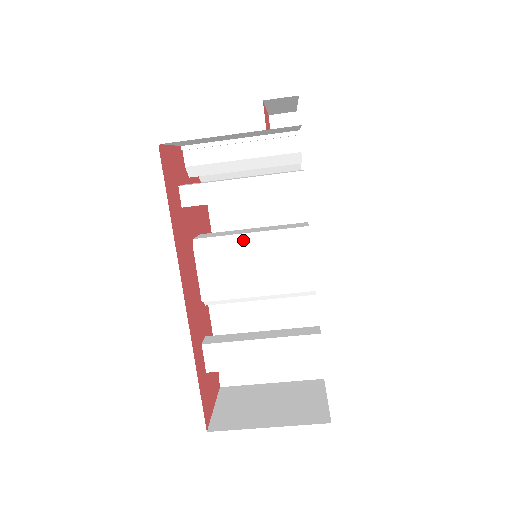
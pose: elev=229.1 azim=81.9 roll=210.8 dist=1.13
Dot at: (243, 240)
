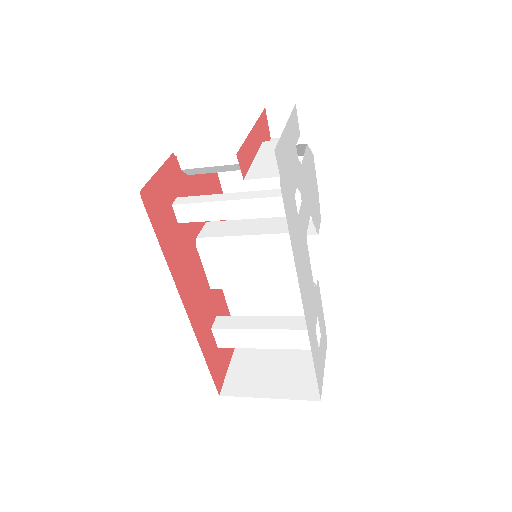
Dot at: (242, 244)
